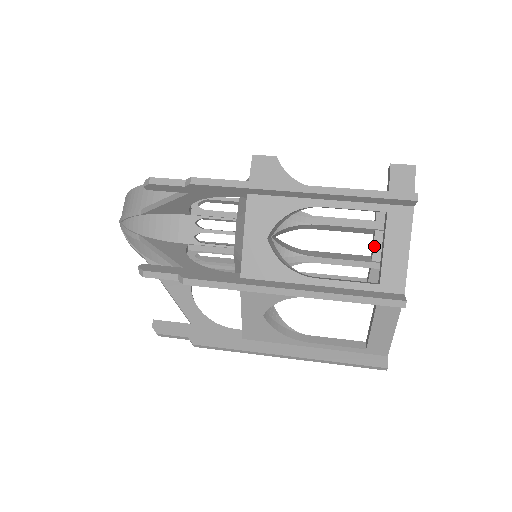
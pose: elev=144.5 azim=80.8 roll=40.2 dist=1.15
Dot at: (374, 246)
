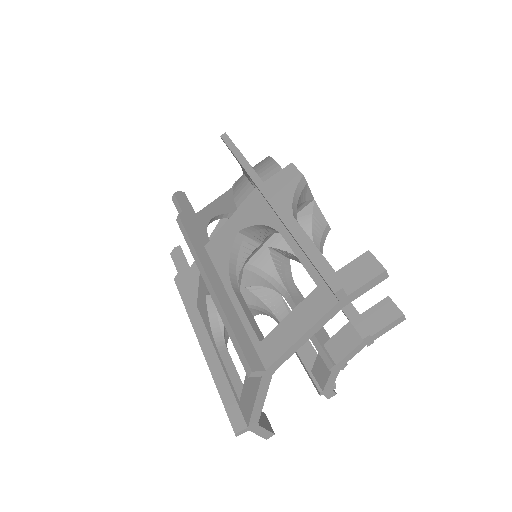
Dot at: (336, 334)
